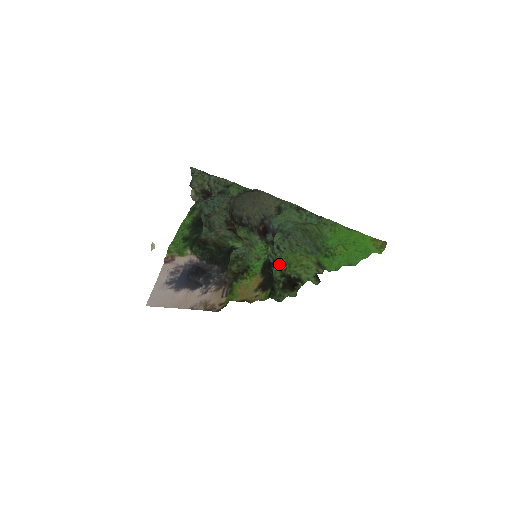
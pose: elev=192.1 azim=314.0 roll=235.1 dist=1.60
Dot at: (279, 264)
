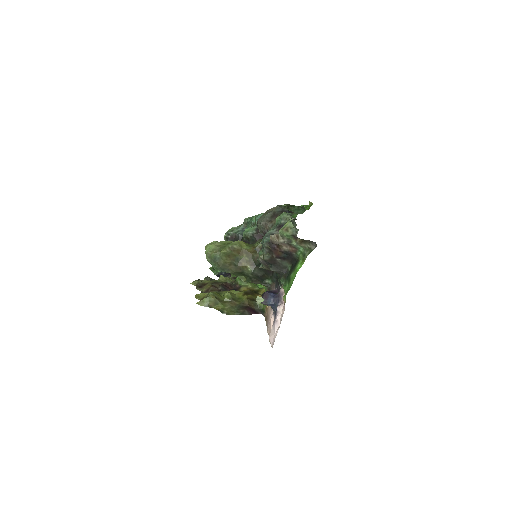
Dot at: occluded
